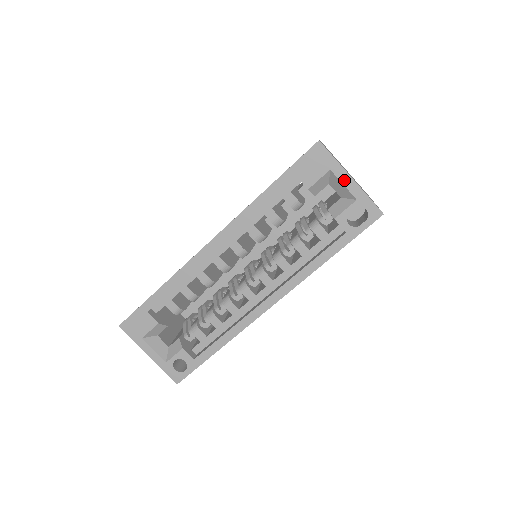
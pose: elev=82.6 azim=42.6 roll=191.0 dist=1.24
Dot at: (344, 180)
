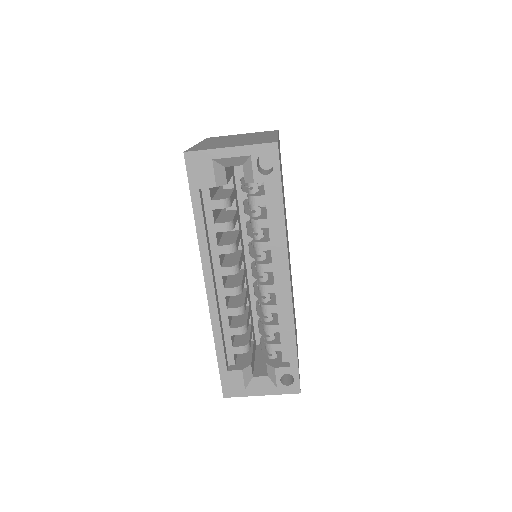
Dot at: (228, 154)
